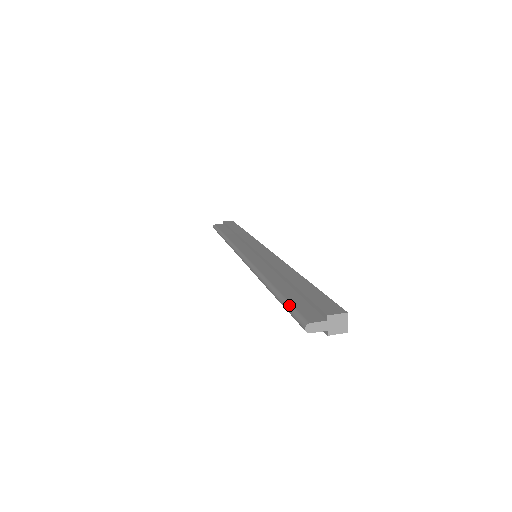
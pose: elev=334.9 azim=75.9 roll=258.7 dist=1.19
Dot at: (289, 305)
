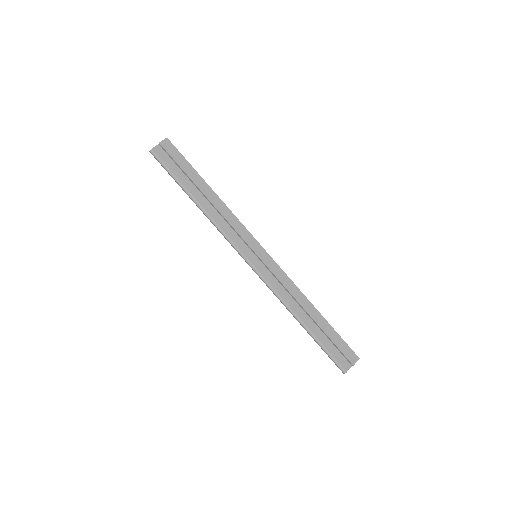
Dot at: (328, 353)
